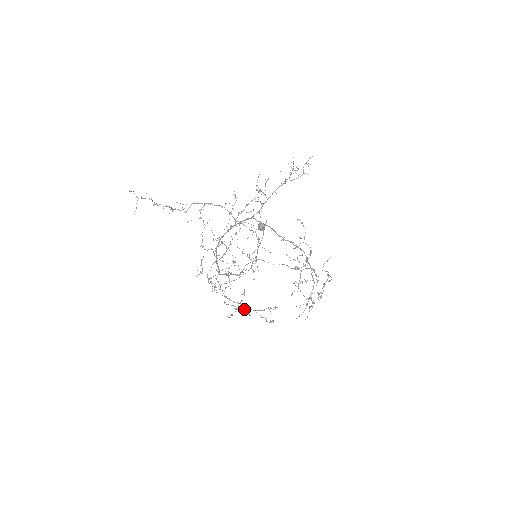
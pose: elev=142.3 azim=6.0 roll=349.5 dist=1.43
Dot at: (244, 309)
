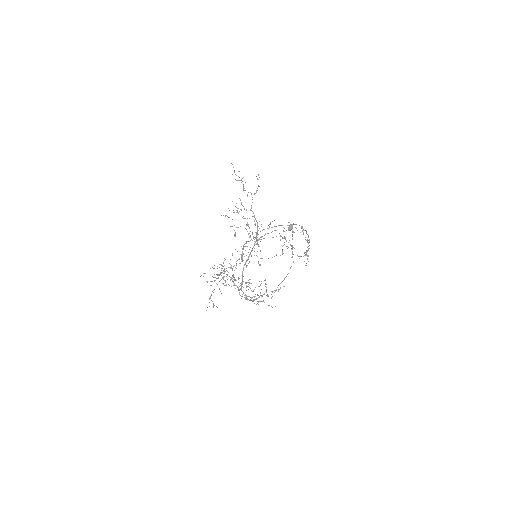
Dot at: (267, 296)
